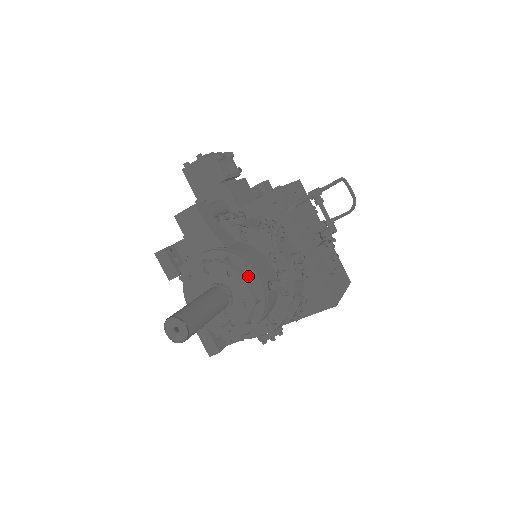
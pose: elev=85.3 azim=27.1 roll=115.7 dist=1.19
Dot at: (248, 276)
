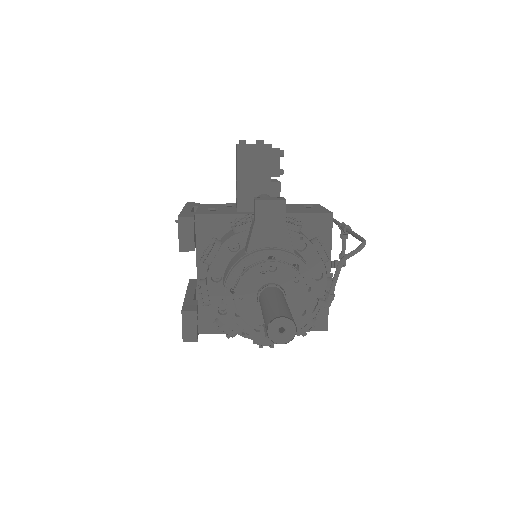
Dot at: (307, 288)
